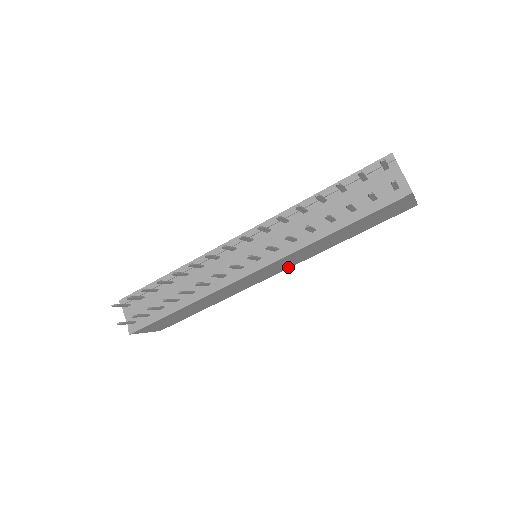
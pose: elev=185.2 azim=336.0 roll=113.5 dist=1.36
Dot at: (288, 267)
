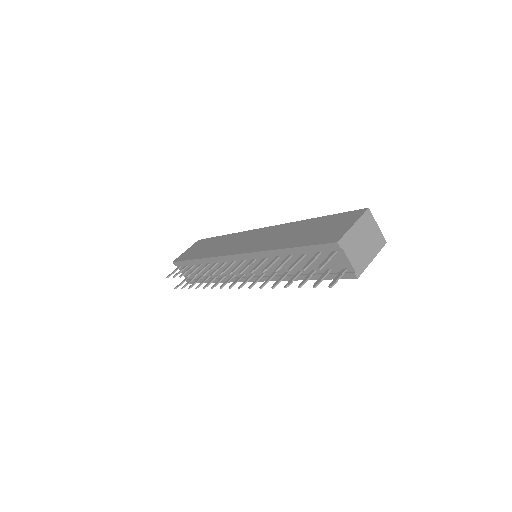
Dot at: occluded
